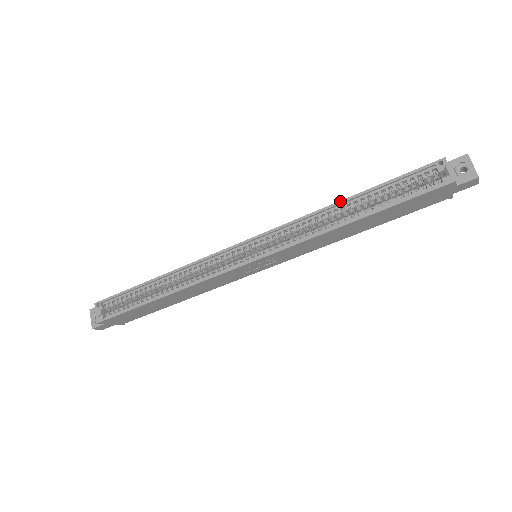
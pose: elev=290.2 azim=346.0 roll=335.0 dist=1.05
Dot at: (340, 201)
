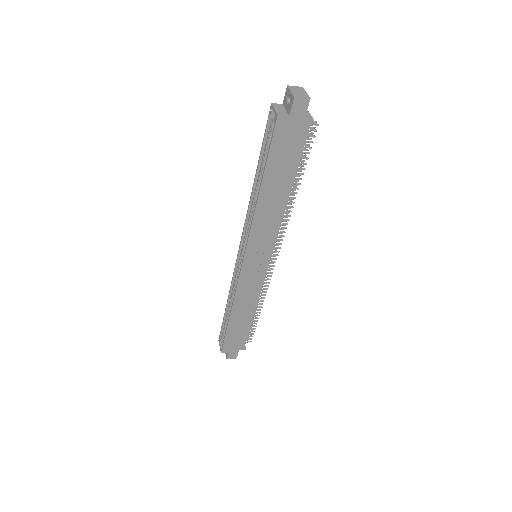
Dot at: (253, 184)
